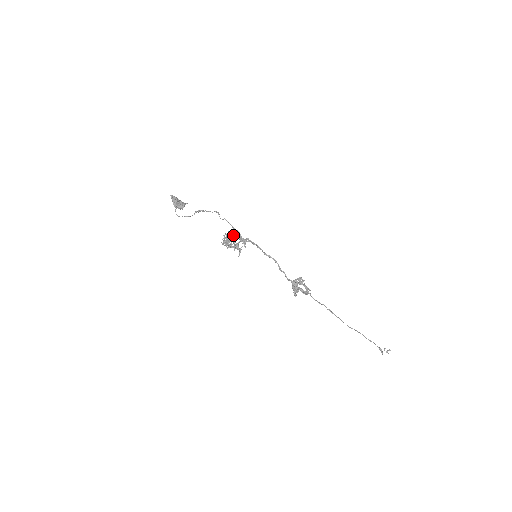
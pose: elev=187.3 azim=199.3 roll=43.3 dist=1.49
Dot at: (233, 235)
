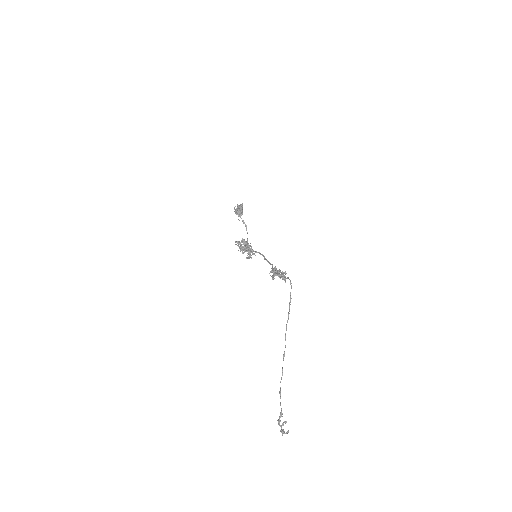
Dot at: (250, 245)
